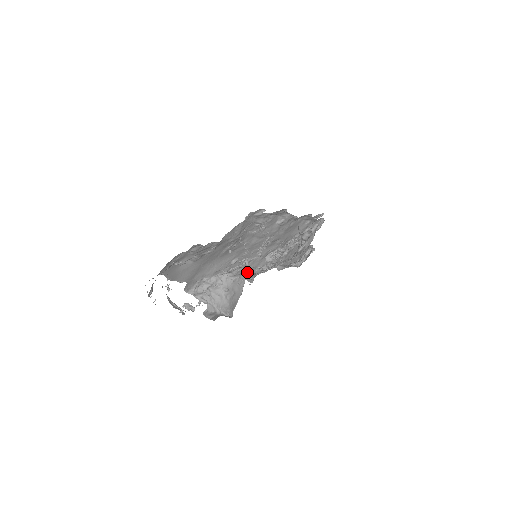
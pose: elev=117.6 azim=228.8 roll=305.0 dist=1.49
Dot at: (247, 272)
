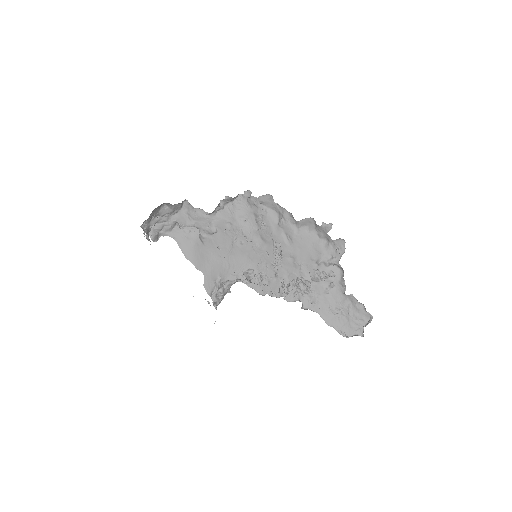
Dot at: occluded
